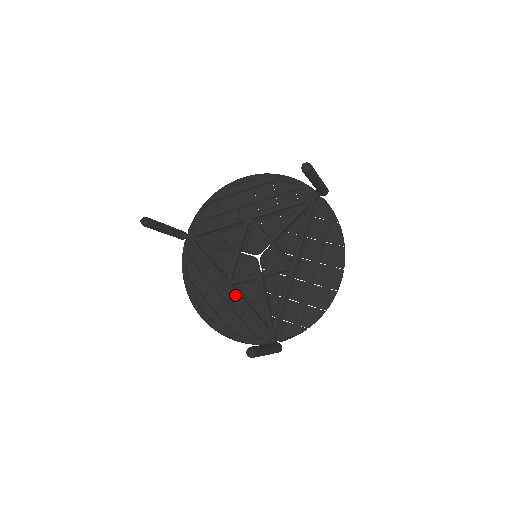
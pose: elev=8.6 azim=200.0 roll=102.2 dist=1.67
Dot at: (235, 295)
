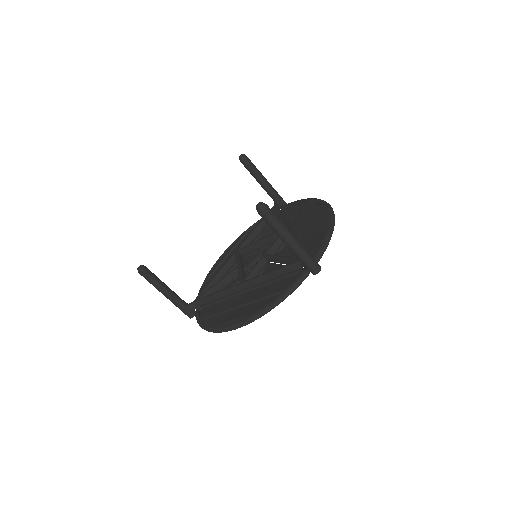
Dot at: (252, 280)
